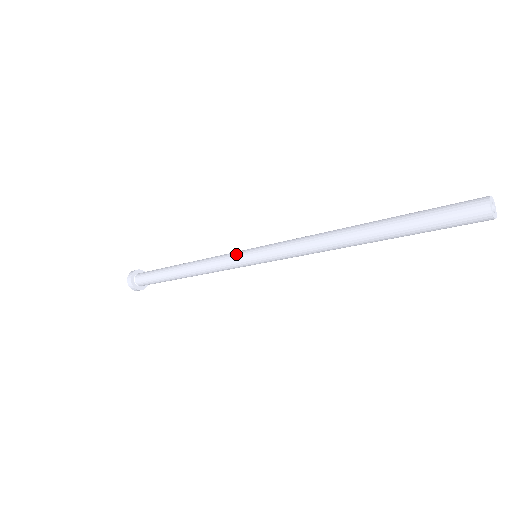
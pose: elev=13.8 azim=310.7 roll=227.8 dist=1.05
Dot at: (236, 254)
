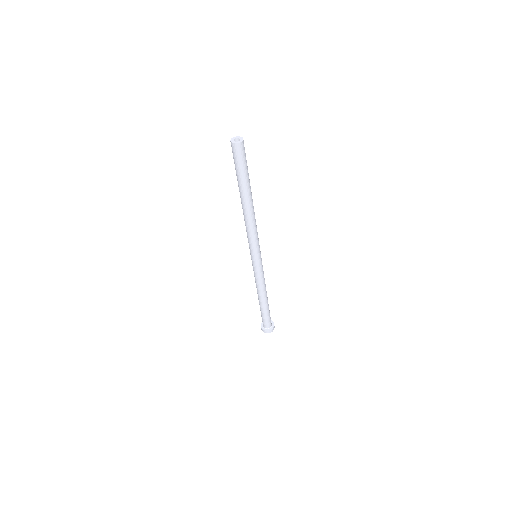
Dot at: occluded
